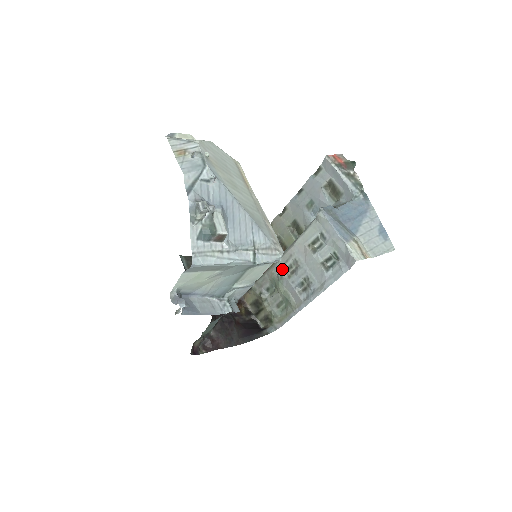
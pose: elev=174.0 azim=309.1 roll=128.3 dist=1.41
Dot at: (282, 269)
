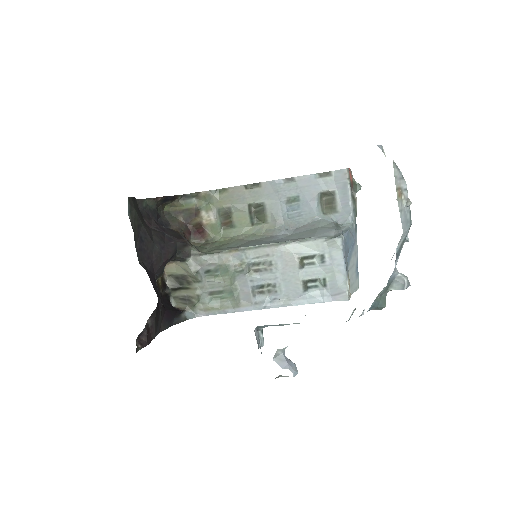
Dot at: (246, 262)
